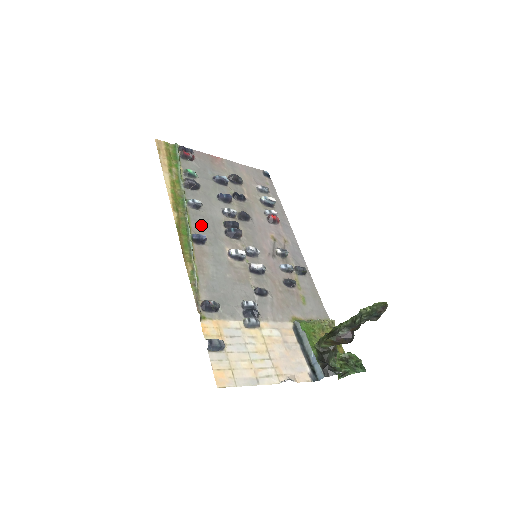
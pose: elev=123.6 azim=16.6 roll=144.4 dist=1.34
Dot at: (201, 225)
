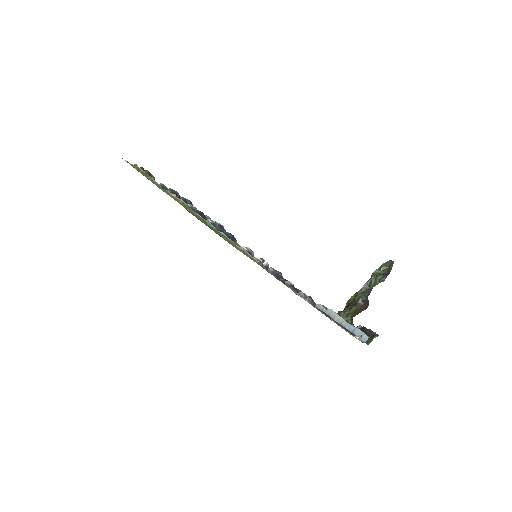
Dot at: occluded
